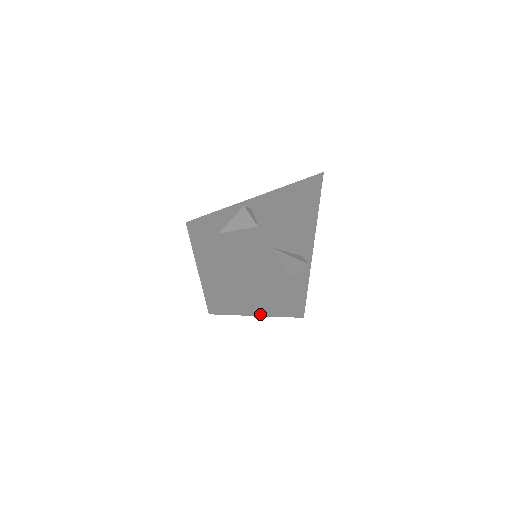
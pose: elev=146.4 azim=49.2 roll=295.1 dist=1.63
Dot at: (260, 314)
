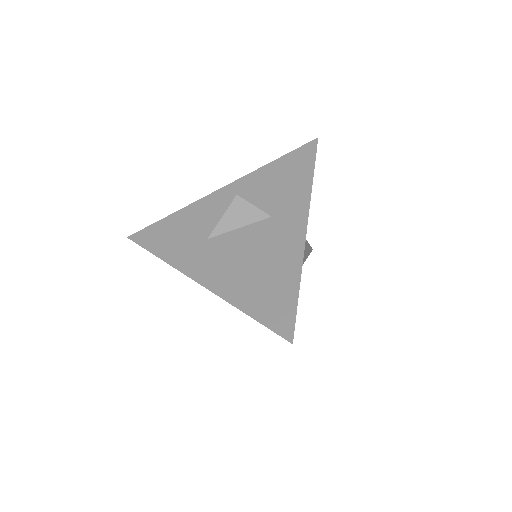
Dot at: occluded
